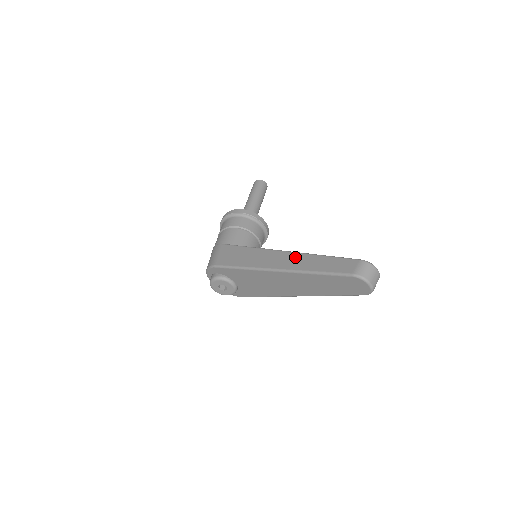
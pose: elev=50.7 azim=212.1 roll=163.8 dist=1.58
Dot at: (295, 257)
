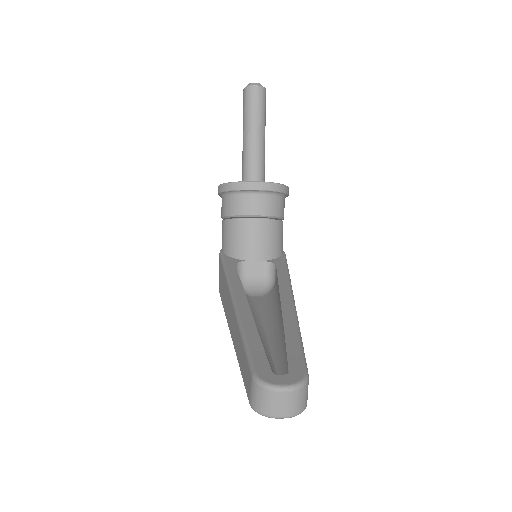
Dot at: (233, 321)
